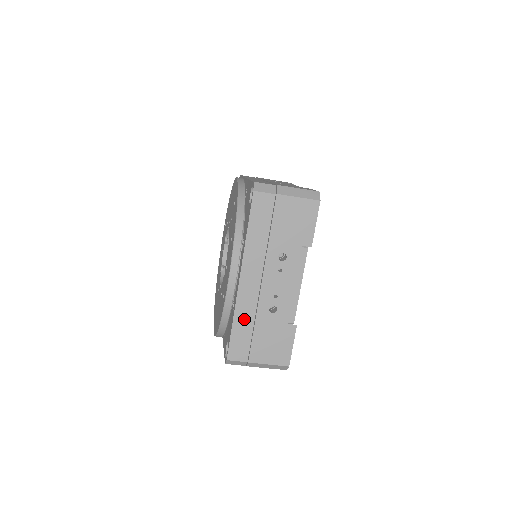
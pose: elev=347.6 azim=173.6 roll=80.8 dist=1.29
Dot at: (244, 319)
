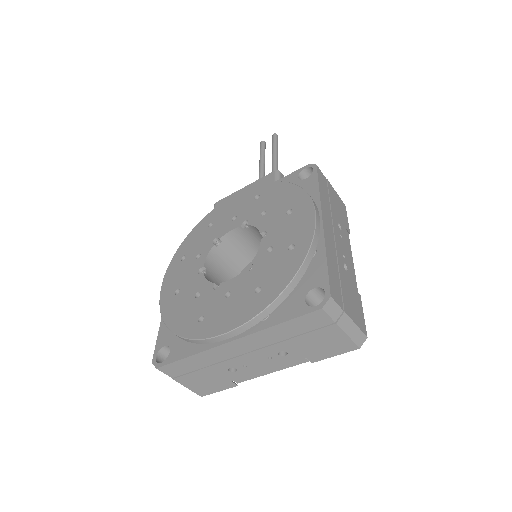
Dot at: (202, 360)
